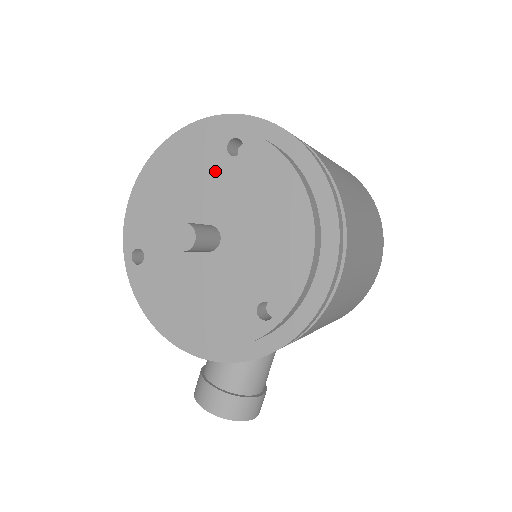
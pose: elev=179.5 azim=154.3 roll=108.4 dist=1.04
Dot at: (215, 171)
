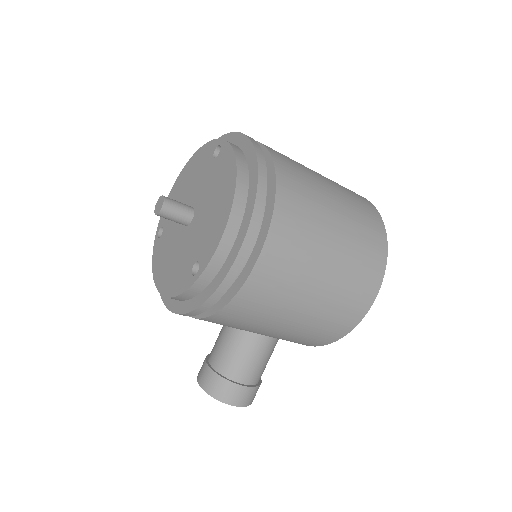
Dot at: (205, 169)
